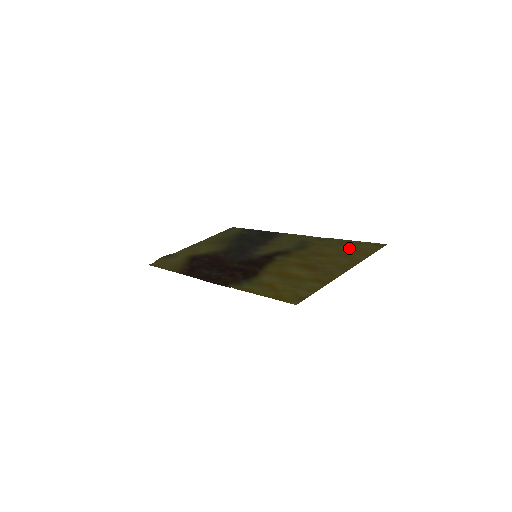
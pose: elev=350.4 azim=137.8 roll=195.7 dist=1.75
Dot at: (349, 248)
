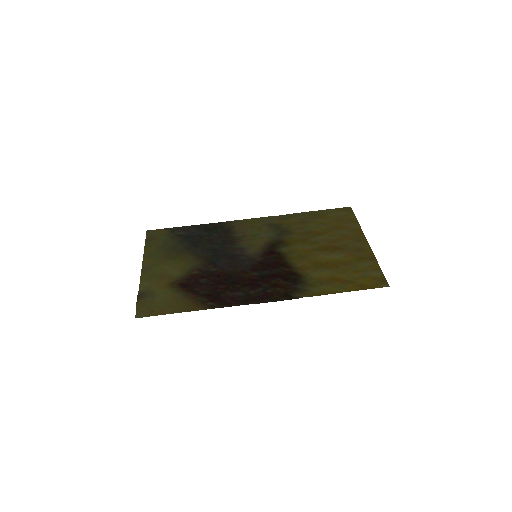
Dot at: (329, 219)
